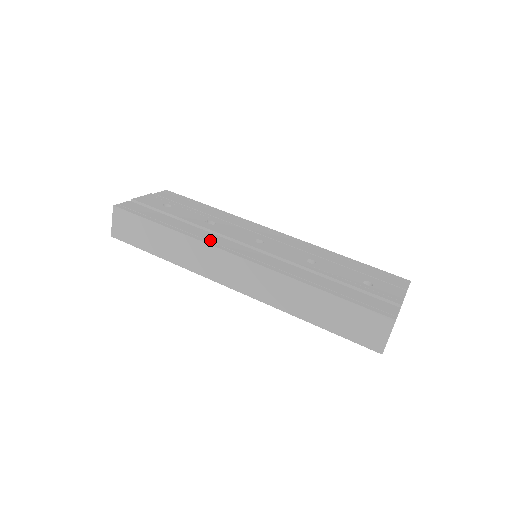
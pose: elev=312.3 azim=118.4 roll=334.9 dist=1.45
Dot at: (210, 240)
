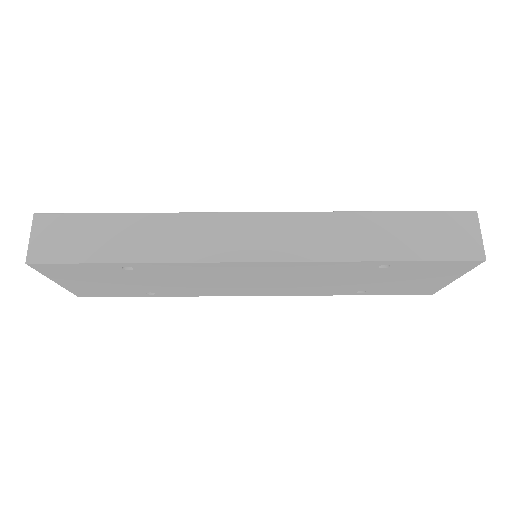
Dot at: occluded
